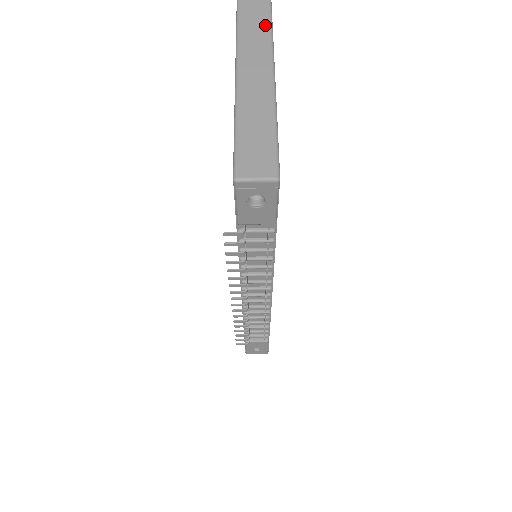
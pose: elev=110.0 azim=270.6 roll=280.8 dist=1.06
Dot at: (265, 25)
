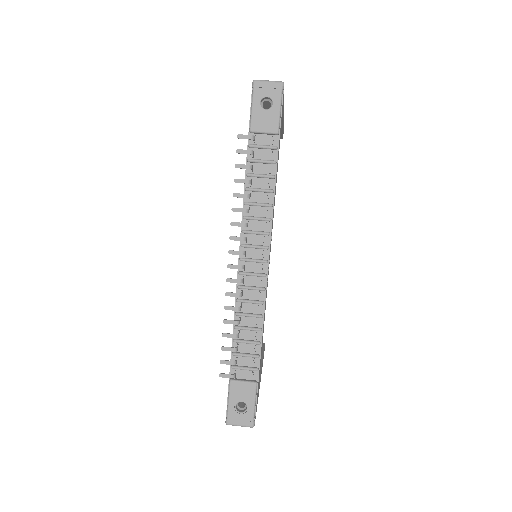
Dot at: occluded
